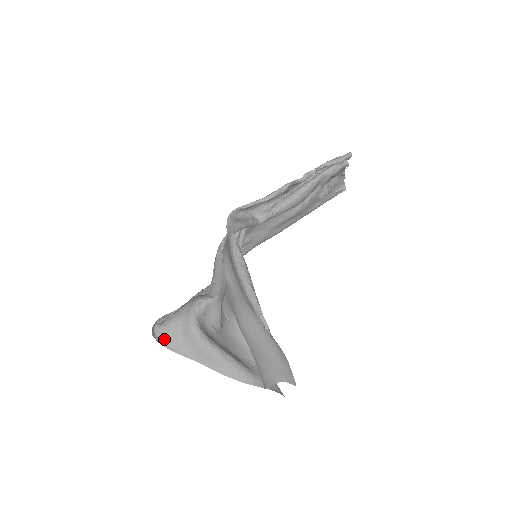
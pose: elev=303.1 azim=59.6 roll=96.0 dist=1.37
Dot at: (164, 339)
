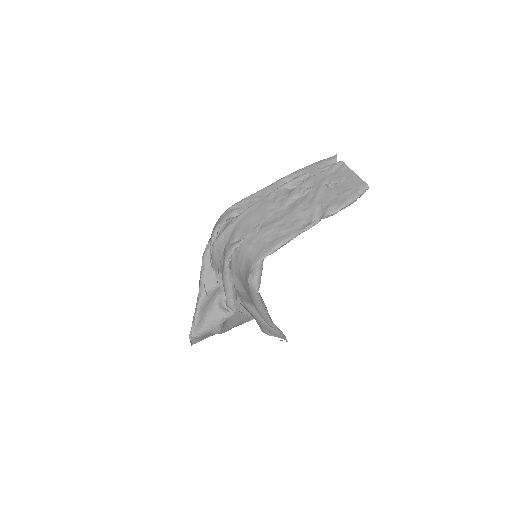
Dot at: (197, 340)
